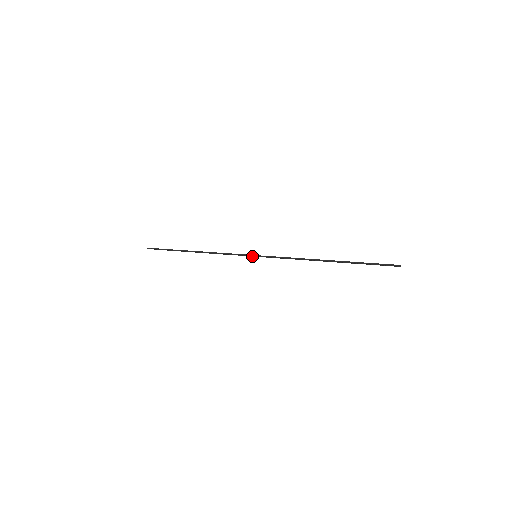
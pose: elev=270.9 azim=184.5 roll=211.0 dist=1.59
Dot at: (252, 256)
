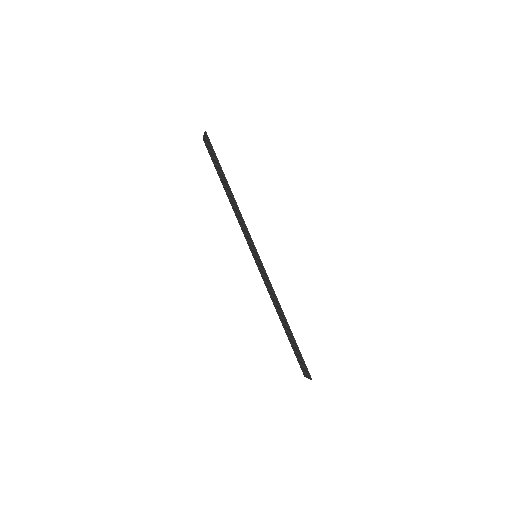
Dot at: (251, 248)
